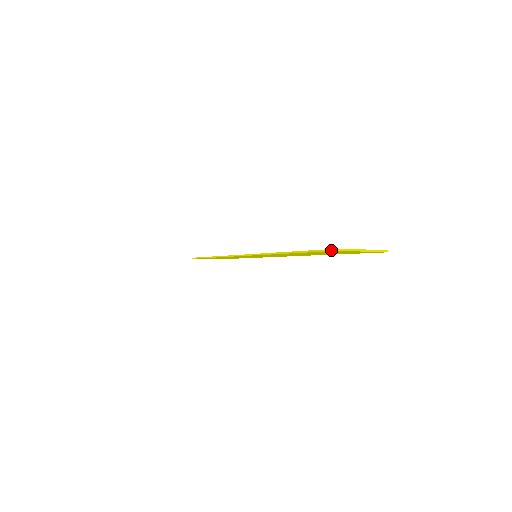
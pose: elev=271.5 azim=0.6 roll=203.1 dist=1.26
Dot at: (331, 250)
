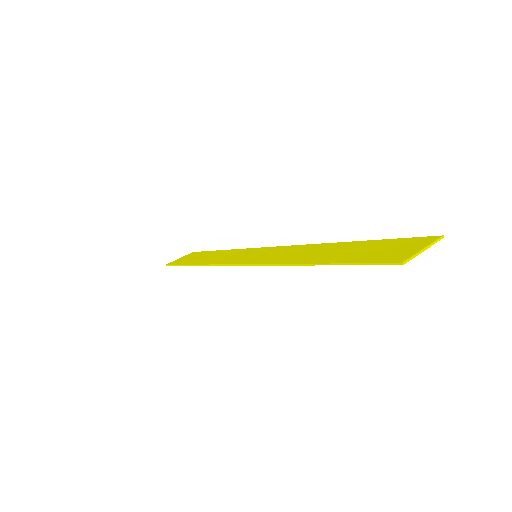
Dot at: (392, 264)
